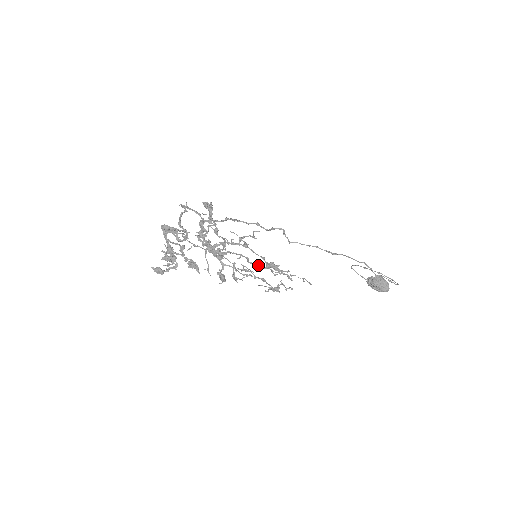
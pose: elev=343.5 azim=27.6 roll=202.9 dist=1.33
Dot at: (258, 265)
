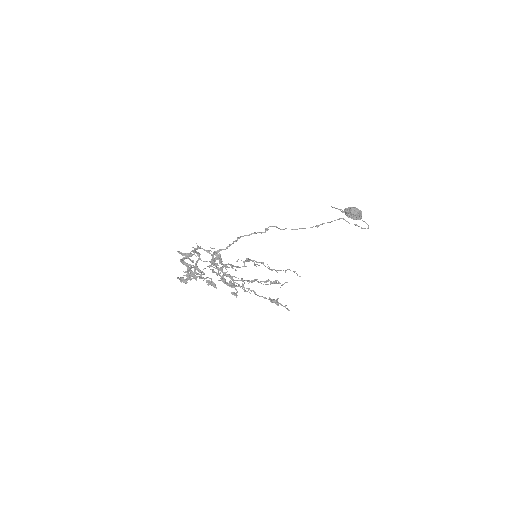
Dot at: (263, 297)
